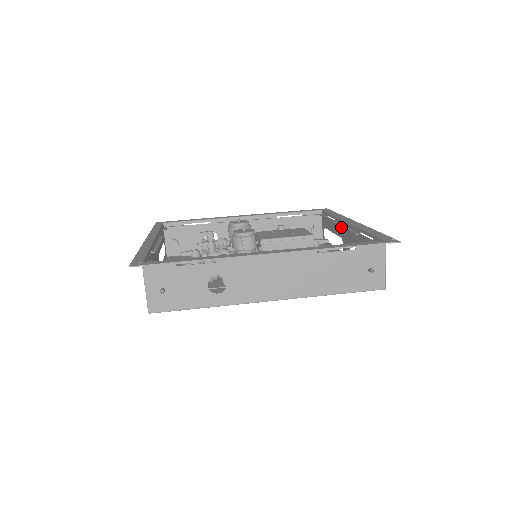
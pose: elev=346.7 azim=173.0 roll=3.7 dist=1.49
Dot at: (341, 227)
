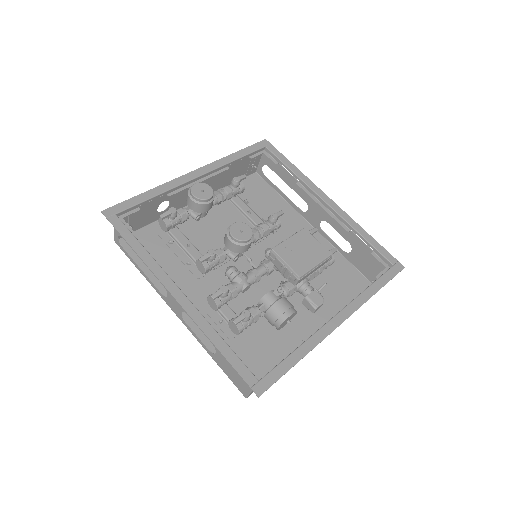
Dot at: (310, 196)
